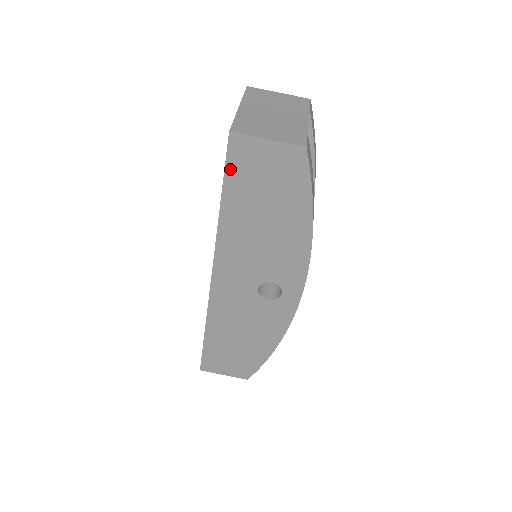
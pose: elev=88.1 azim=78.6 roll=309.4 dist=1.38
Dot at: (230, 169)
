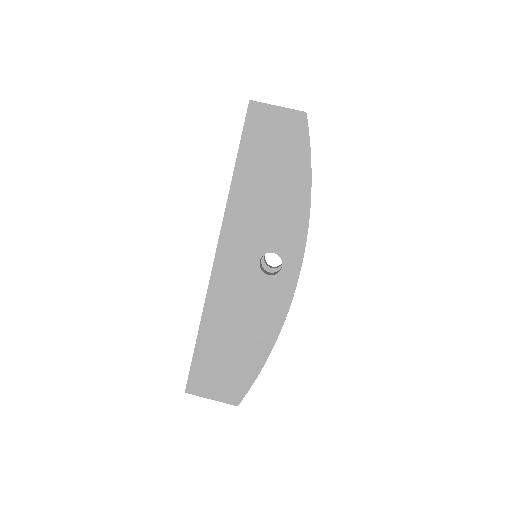
Dot at: (247, 132)
